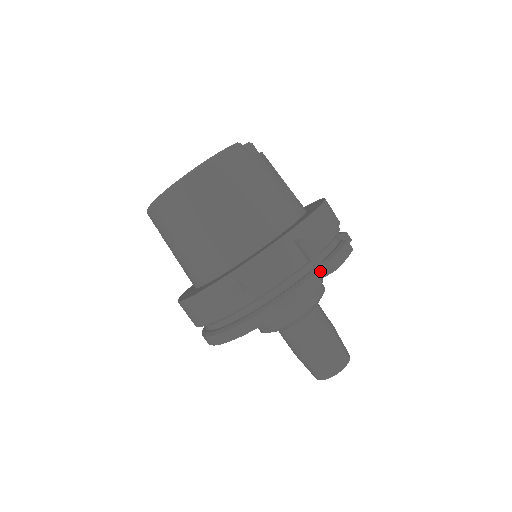
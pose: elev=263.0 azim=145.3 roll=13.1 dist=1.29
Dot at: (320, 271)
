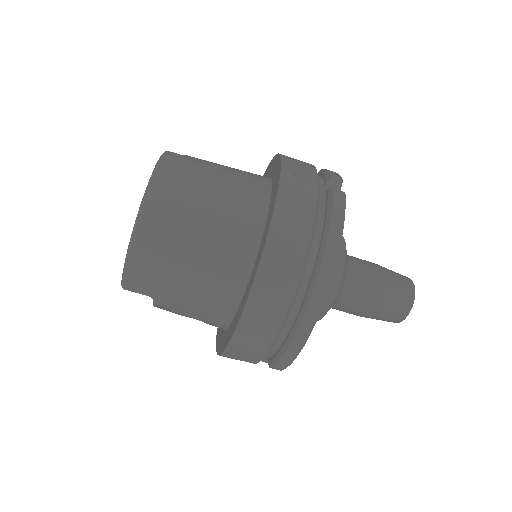
Dot at: occluded
